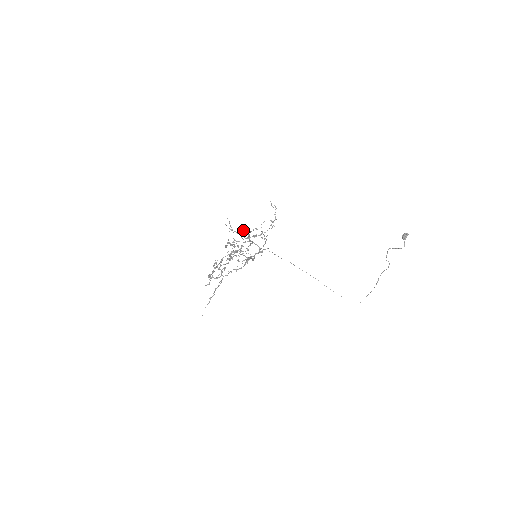
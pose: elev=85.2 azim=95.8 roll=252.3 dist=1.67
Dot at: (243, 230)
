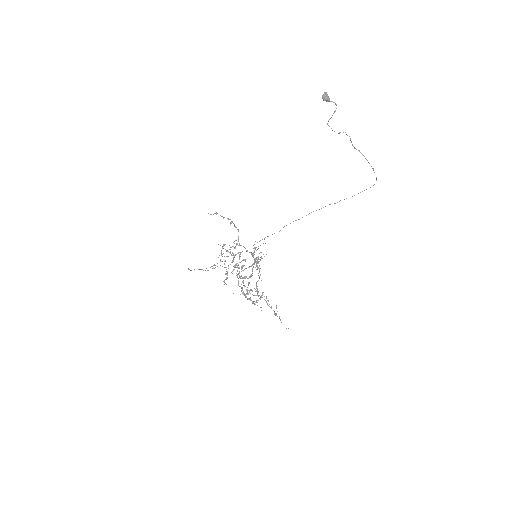
Dot at: occluded
